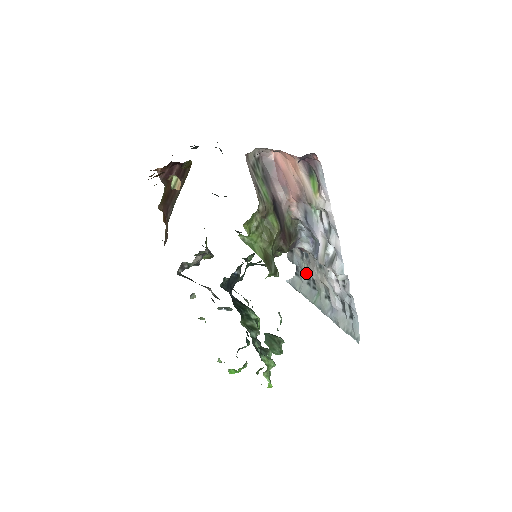
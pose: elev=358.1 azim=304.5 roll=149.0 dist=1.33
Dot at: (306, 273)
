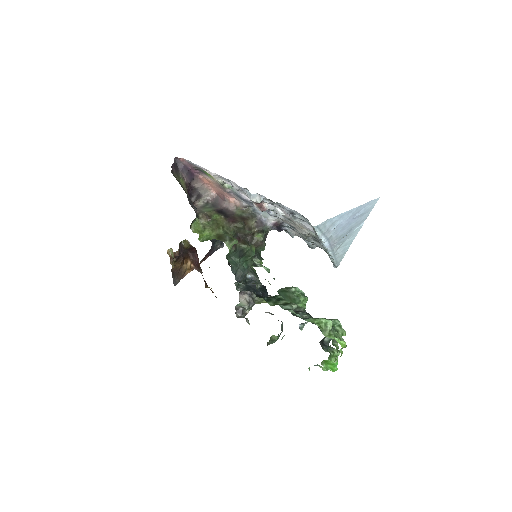
Dot at: (314, 241)
